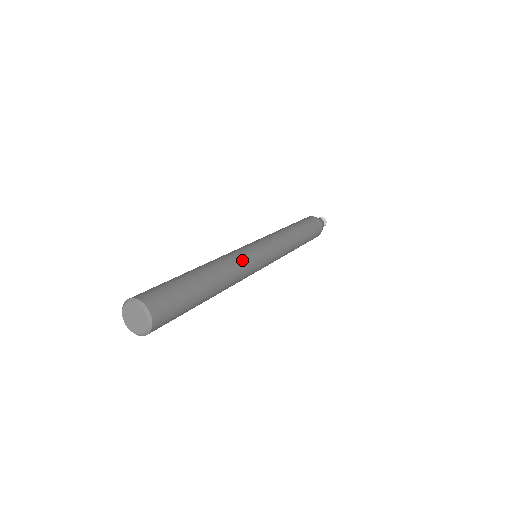
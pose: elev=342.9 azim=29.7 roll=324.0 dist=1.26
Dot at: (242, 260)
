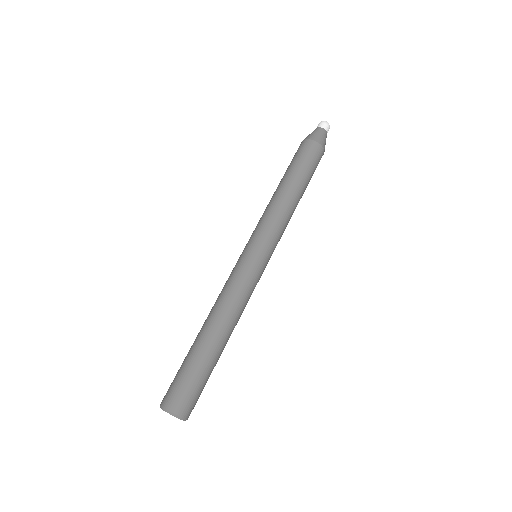
Dot at: (240, 292)
